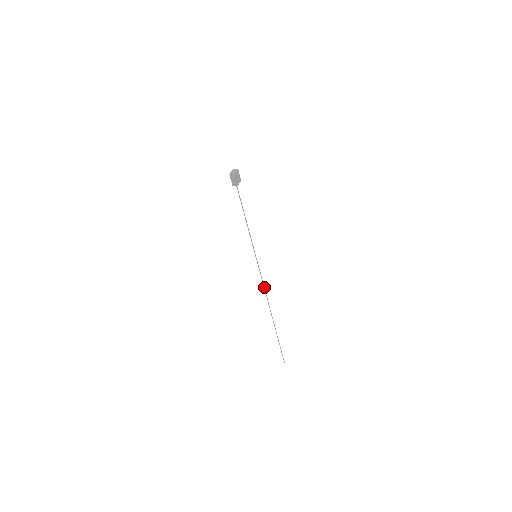
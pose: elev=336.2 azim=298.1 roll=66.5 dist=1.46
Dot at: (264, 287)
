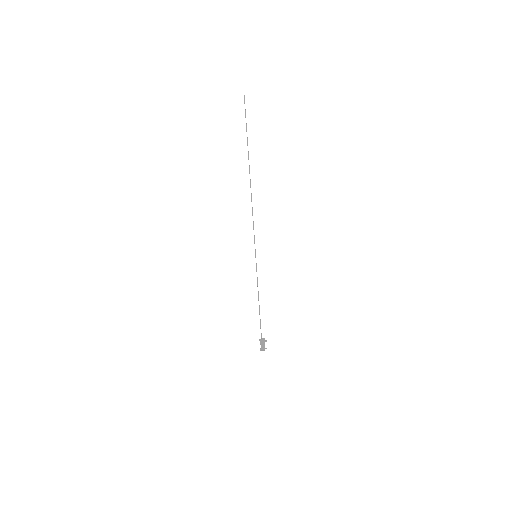
Dot at: occluded
